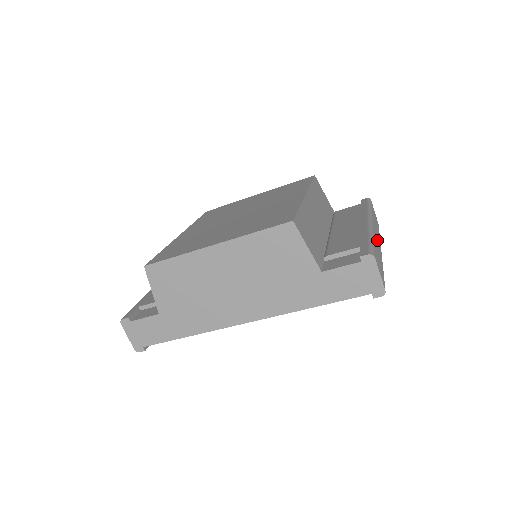
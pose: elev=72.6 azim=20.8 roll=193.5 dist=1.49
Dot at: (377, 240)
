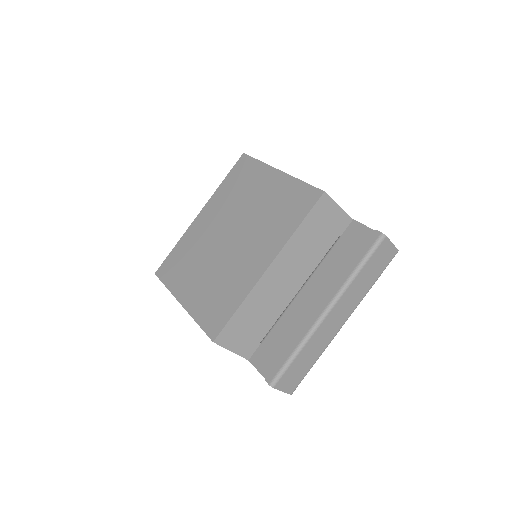
Dot at: (333, 323)
